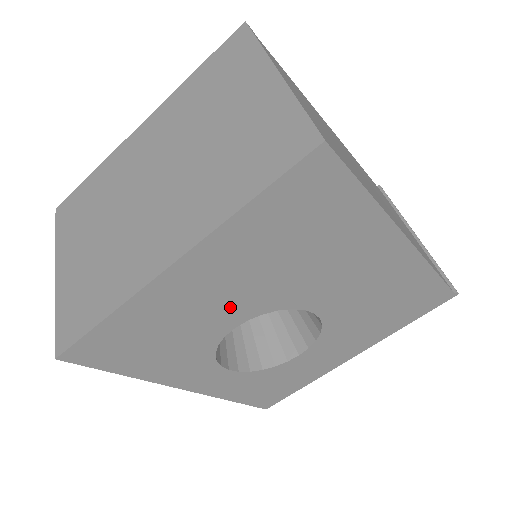
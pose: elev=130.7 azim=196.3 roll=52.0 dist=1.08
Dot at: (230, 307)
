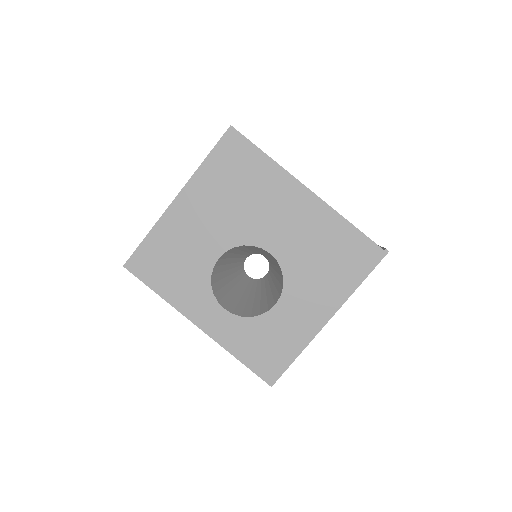
Dot at: (212, 237)
